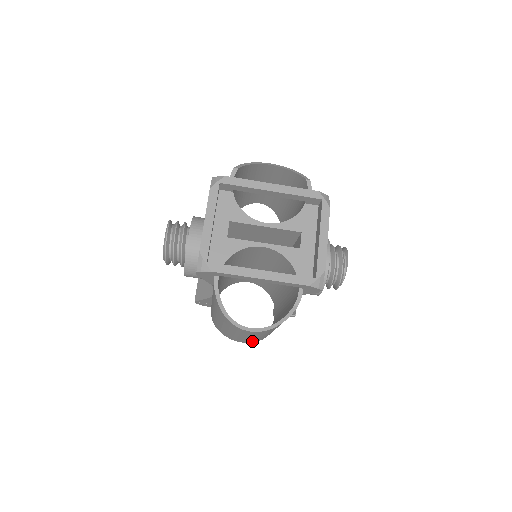
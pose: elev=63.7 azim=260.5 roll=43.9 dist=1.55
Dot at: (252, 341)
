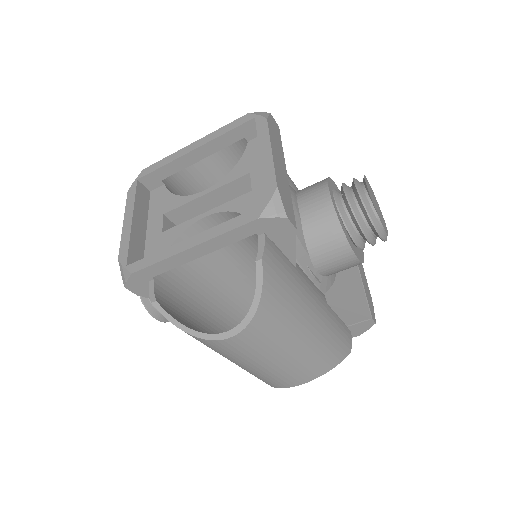
Dot at: (304, 376)
